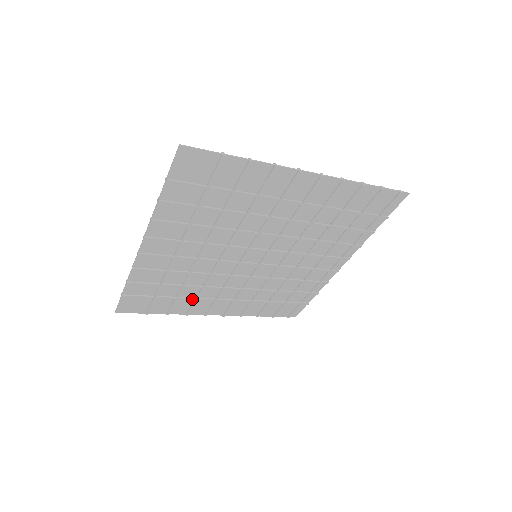
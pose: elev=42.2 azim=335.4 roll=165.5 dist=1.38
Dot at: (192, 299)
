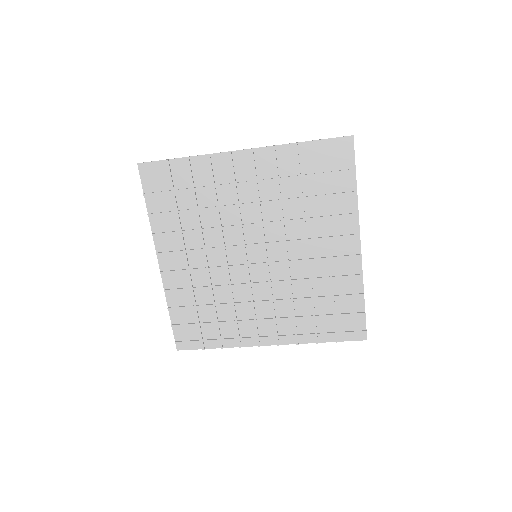
Dot at: (180, 228)
